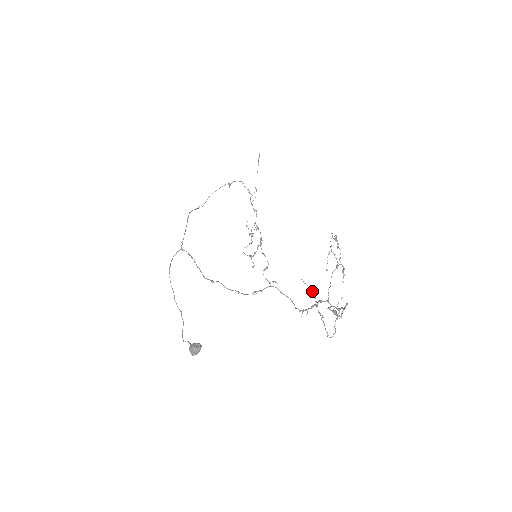
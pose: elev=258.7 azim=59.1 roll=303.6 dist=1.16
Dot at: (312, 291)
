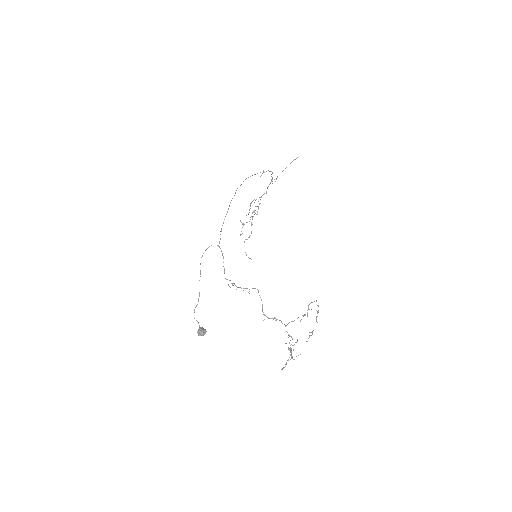
Dot at: (291, 351)
